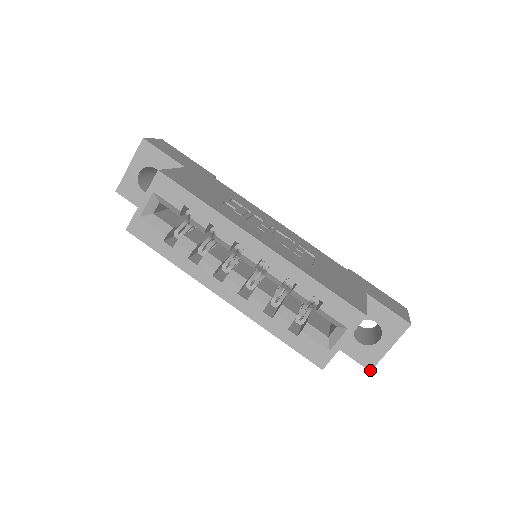
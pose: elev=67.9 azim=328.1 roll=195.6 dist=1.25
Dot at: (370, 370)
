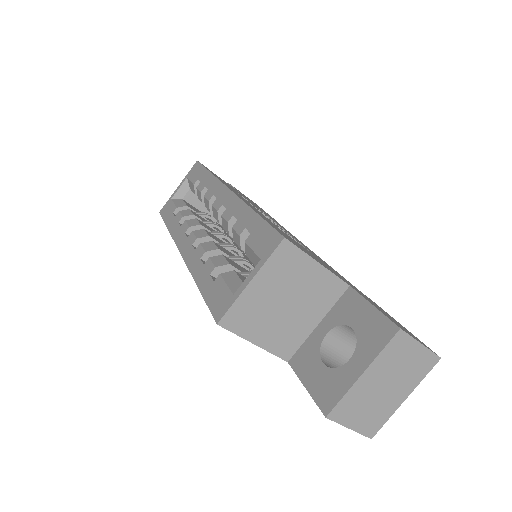
Dot at: (326, 414)
